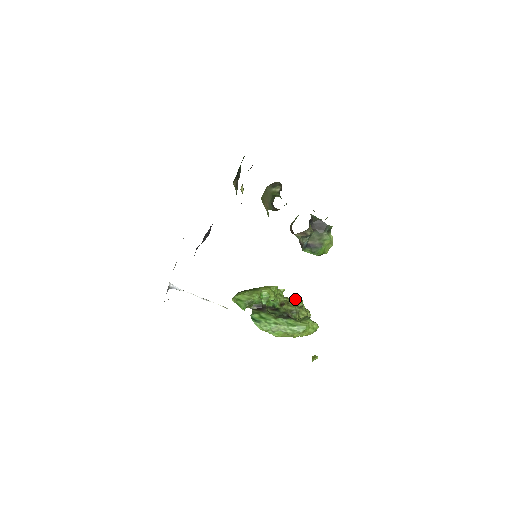
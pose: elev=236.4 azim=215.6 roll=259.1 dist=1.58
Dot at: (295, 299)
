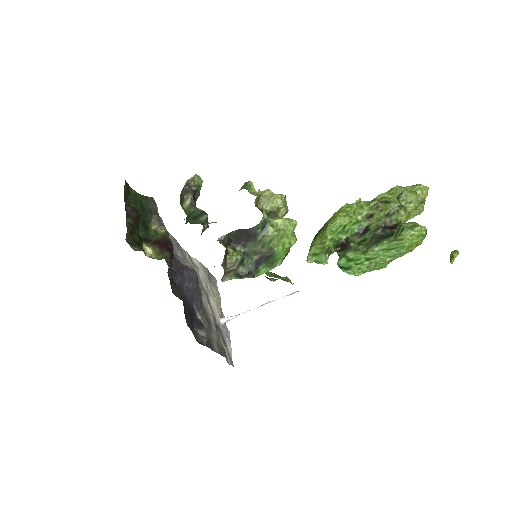
Dot at: (385, 192)
